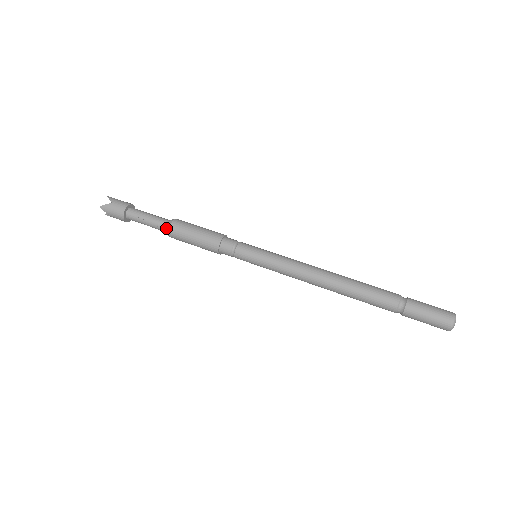
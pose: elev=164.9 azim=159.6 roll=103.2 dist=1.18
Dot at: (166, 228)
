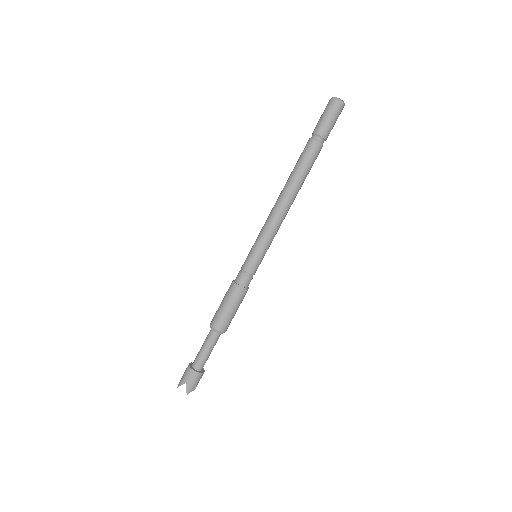
Dot at: occluded
